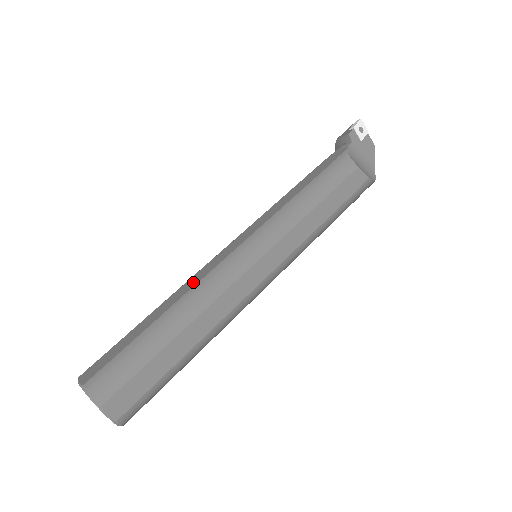
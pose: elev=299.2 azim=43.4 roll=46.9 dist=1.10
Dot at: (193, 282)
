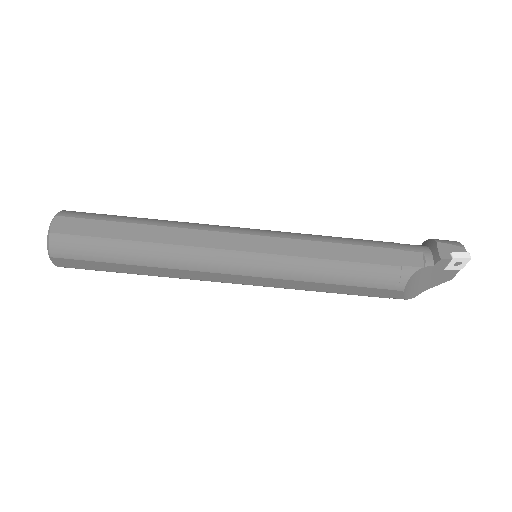
Dot at: (185, 239)
